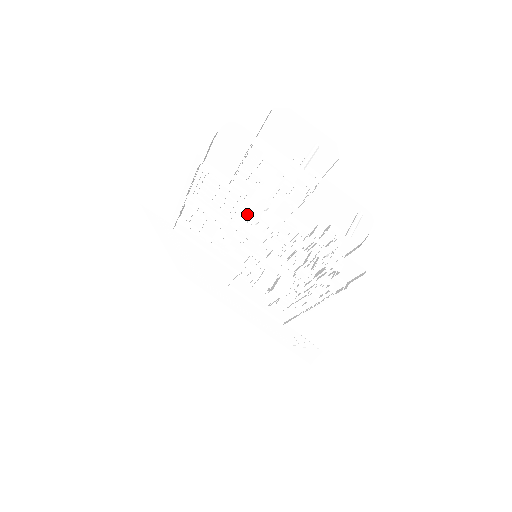
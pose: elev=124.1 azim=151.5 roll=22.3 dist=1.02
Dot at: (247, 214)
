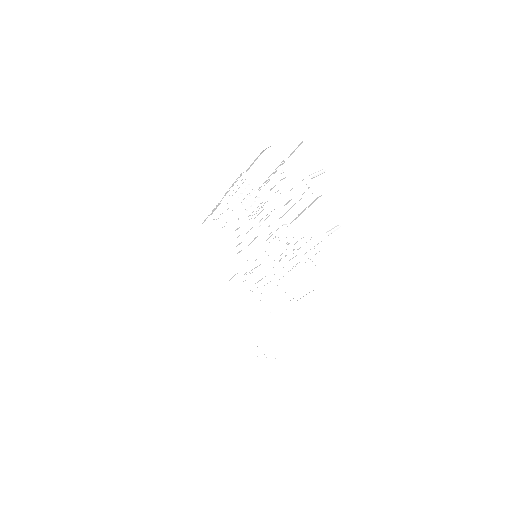
Dot at: (261, 220)
